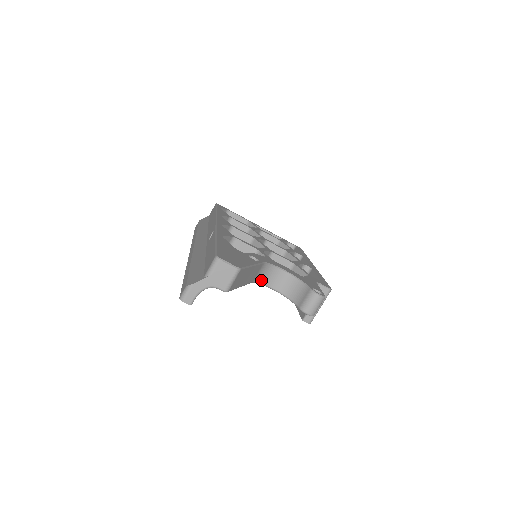
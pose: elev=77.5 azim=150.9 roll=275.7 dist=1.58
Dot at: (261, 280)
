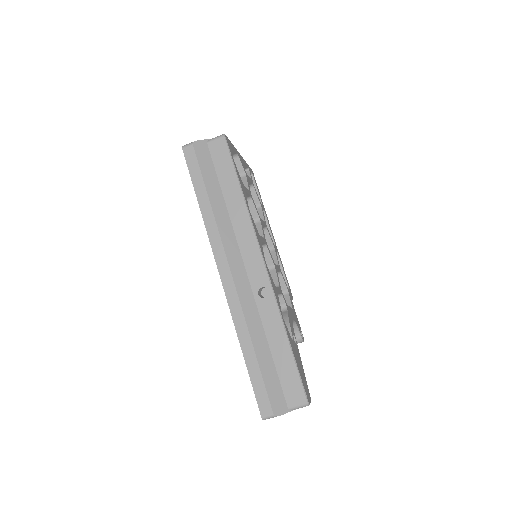
Dot at: occluded
